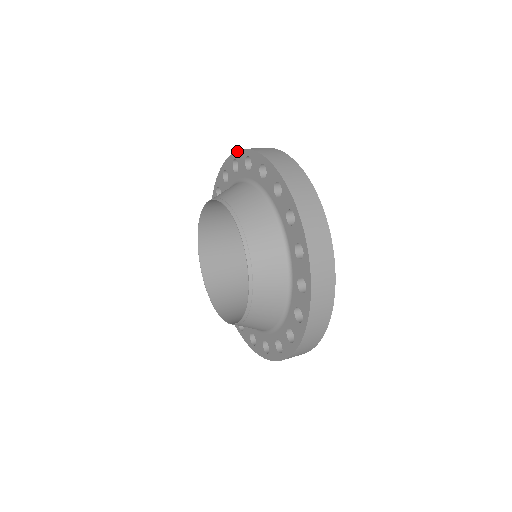
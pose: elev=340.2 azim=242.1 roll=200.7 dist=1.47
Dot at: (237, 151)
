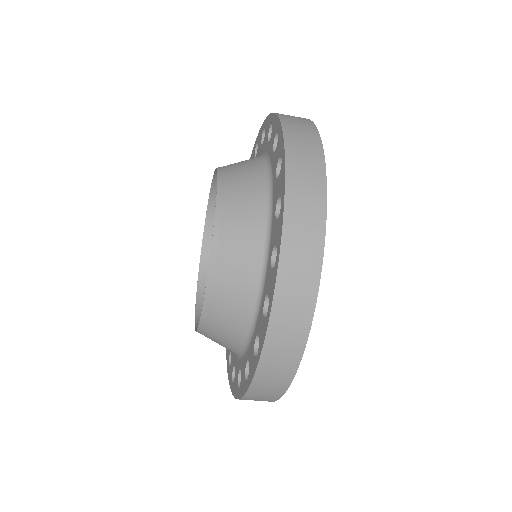
Dot at: occluded
